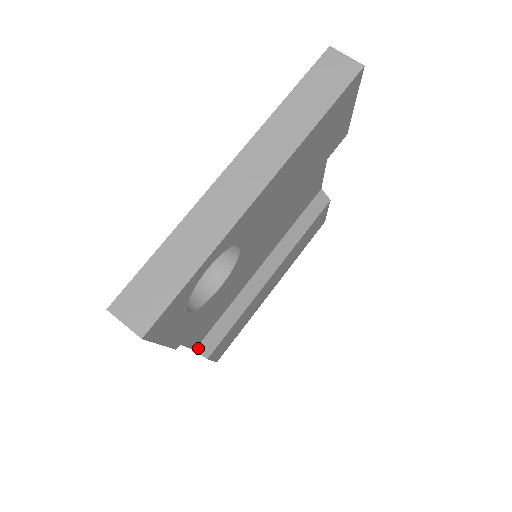
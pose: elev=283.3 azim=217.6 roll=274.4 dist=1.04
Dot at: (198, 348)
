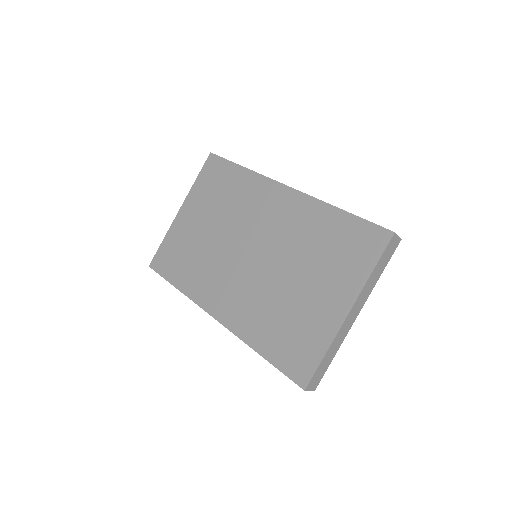
Dot at: occluded
